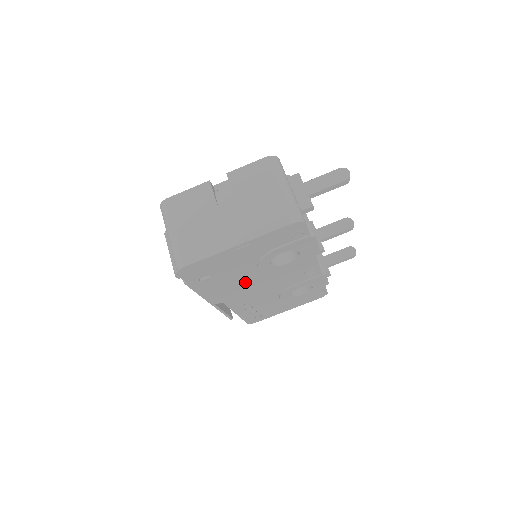
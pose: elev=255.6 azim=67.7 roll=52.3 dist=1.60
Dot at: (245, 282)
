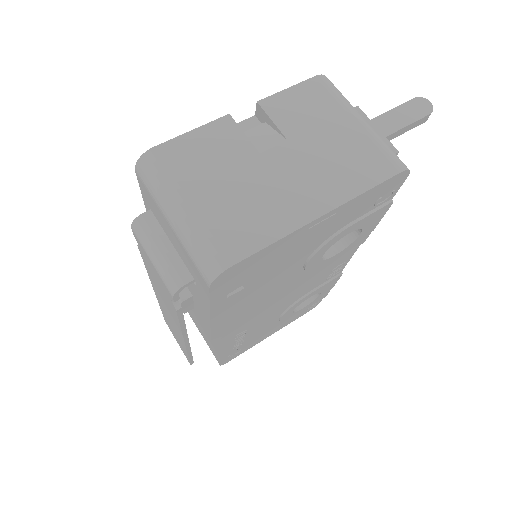
Dot at: (270, 294)
